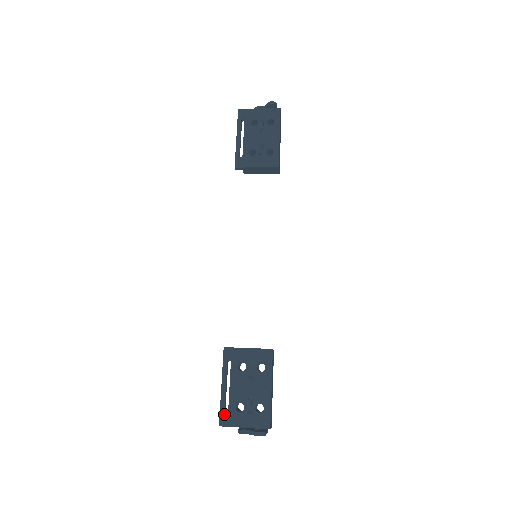
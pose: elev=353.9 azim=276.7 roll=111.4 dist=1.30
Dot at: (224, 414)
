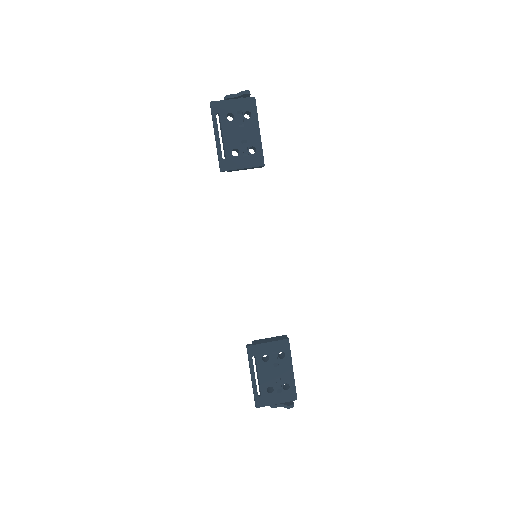
Dot at: (258, 398)
